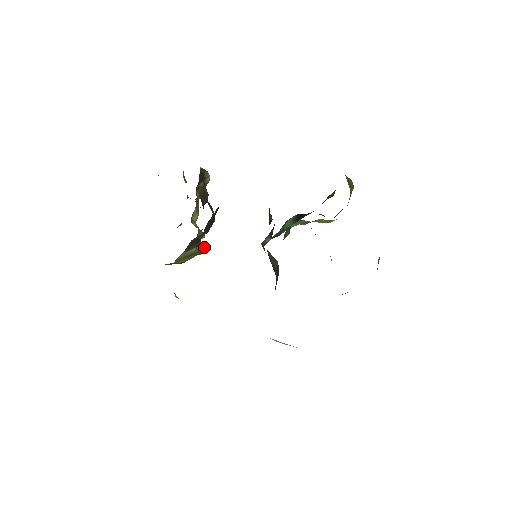
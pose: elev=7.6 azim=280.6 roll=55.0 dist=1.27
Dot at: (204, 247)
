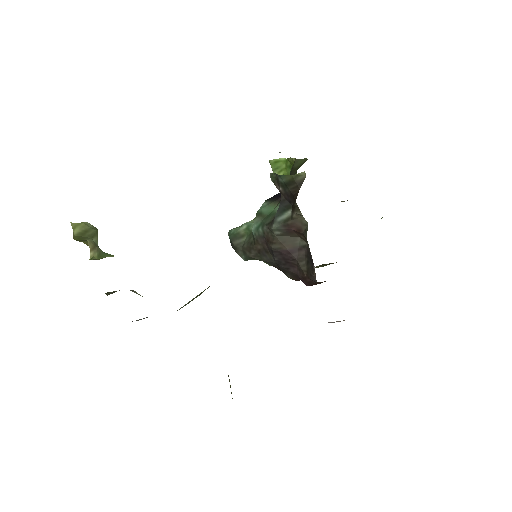
Dot at: occluded
